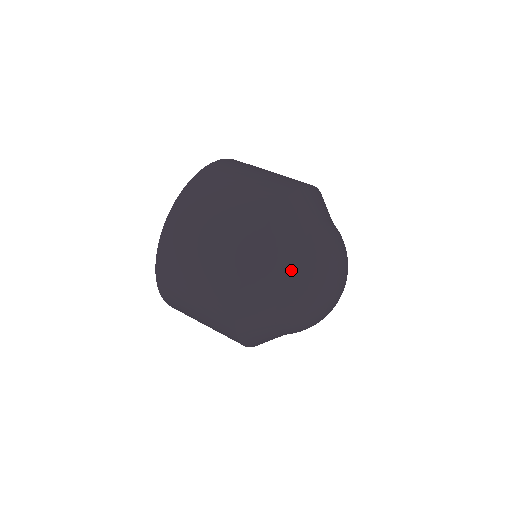
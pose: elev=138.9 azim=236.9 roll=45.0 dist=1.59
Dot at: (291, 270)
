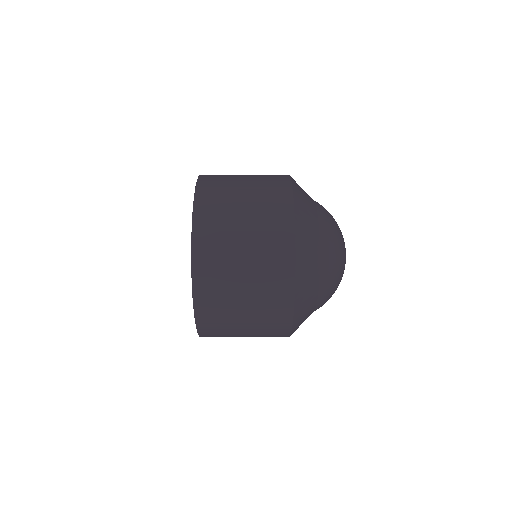
Dot at: occluded
